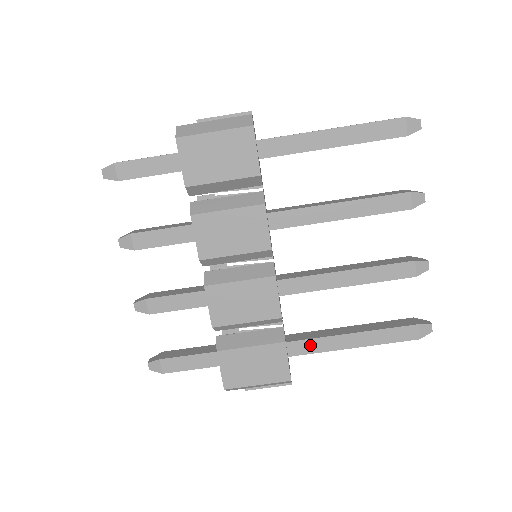
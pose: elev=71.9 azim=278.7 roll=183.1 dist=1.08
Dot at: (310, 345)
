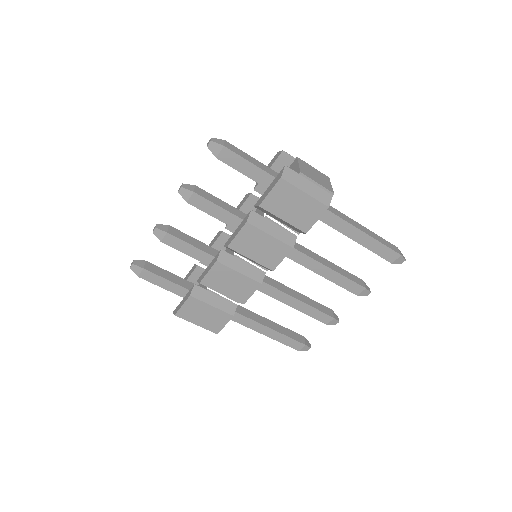
Dot at: (241, 319)
